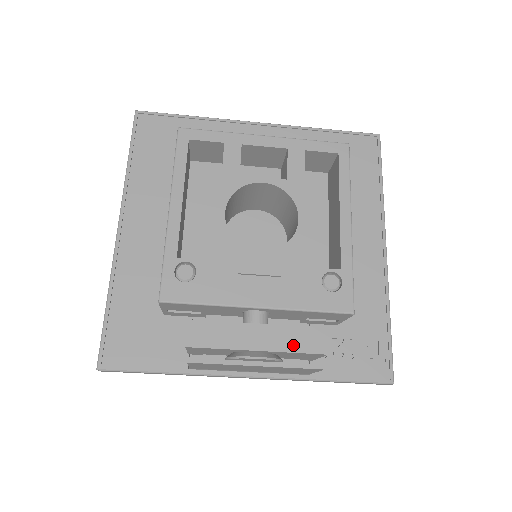
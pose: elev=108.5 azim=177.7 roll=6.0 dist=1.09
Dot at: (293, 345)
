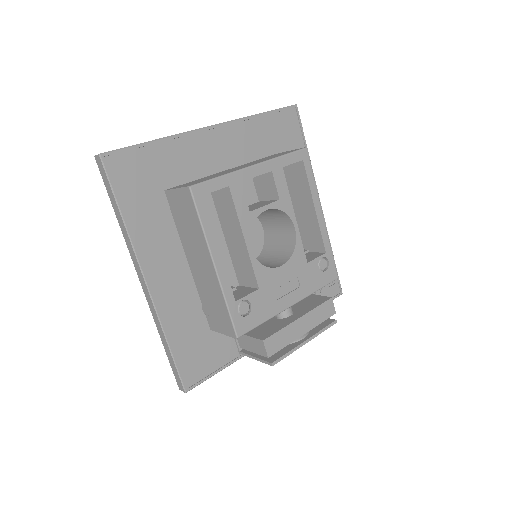
Dot at: (319, 319)
